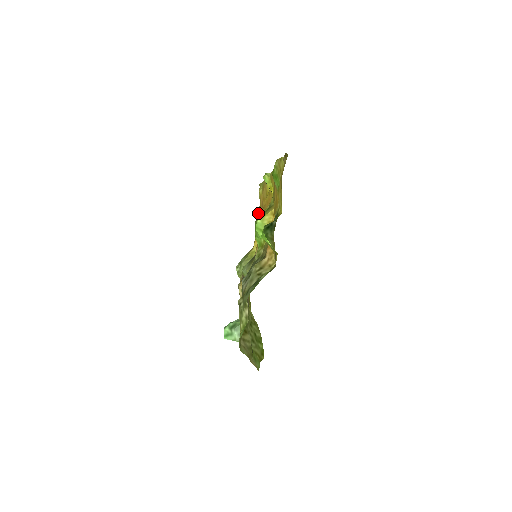
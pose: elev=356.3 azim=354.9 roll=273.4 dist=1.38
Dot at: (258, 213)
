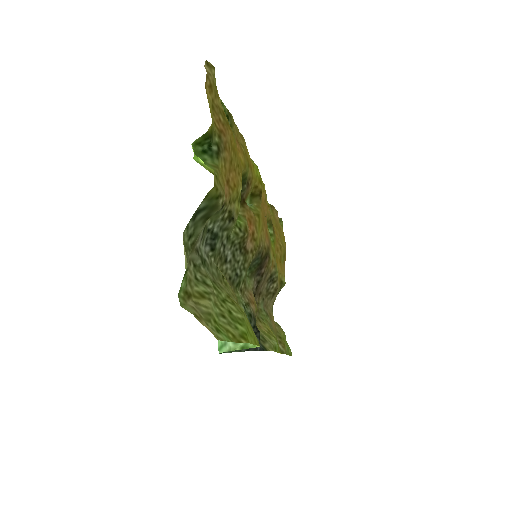
Dot at: occluded
